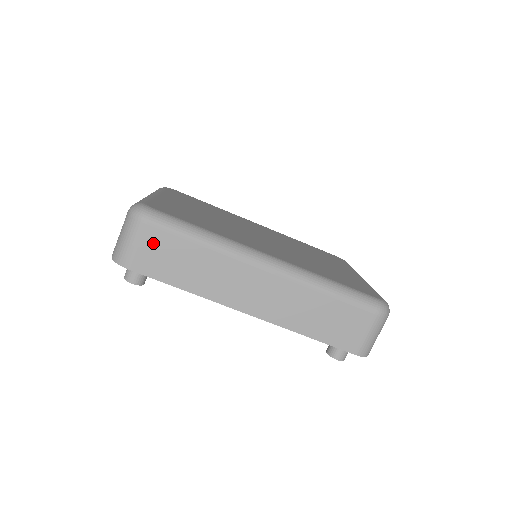
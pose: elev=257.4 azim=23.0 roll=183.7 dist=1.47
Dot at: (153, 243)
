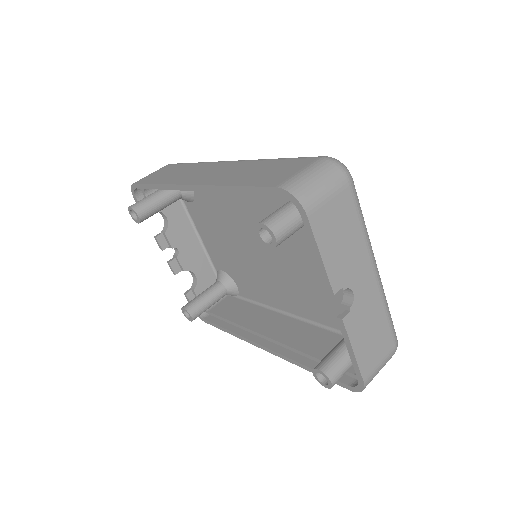
Dot at: (162, 170)
